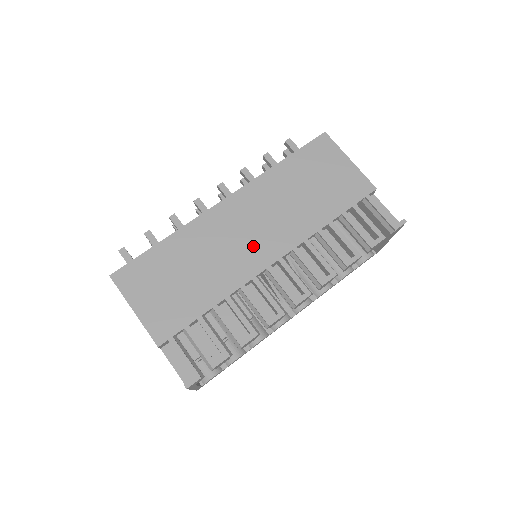
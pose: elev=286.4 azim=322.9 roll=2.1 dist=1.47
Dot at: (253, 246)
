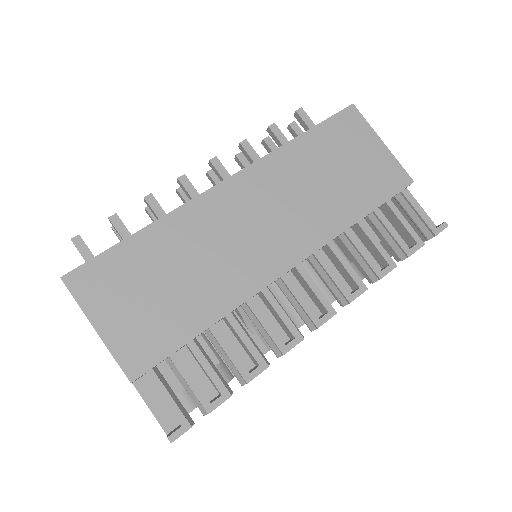
Dot at: (263, 246)
